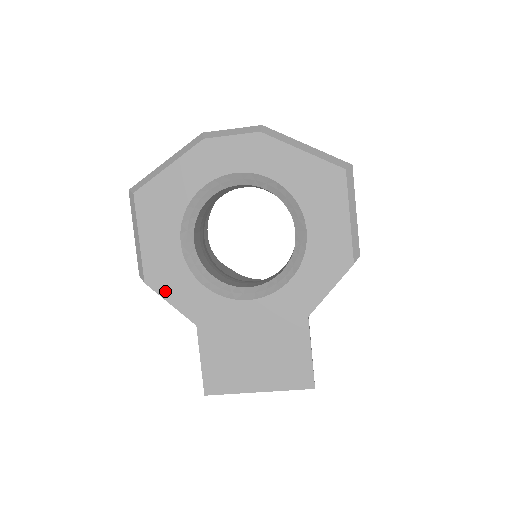
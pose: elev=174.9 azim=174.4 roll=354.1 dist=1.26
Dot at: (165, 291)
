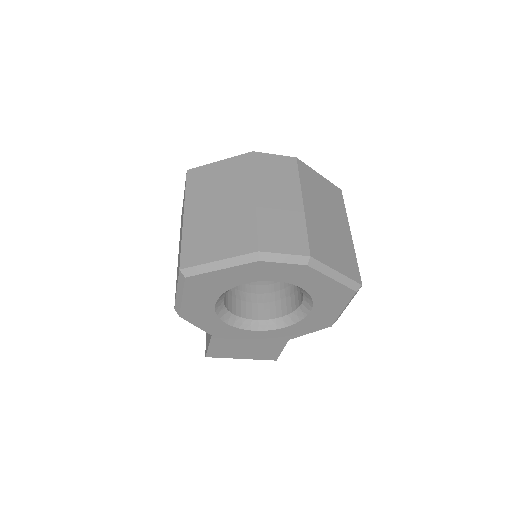
Dot at: (194, 321)
